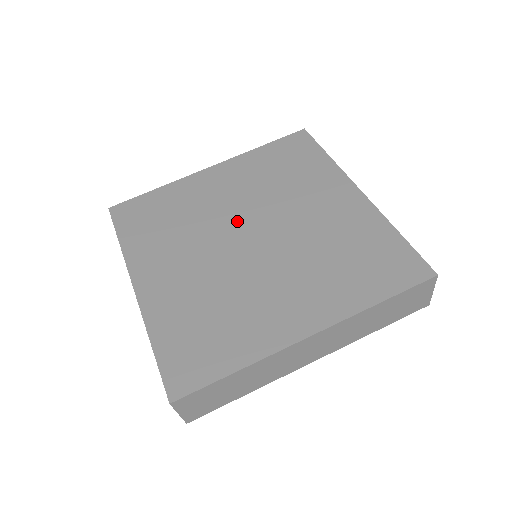
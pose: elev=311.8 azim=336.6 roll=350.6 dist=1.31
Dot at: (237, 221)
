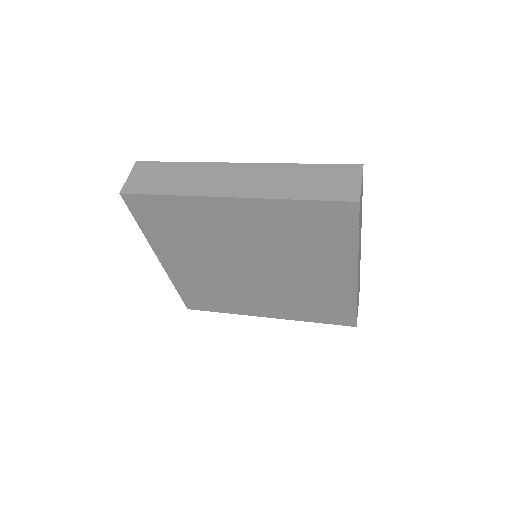
Dot at: occluded
